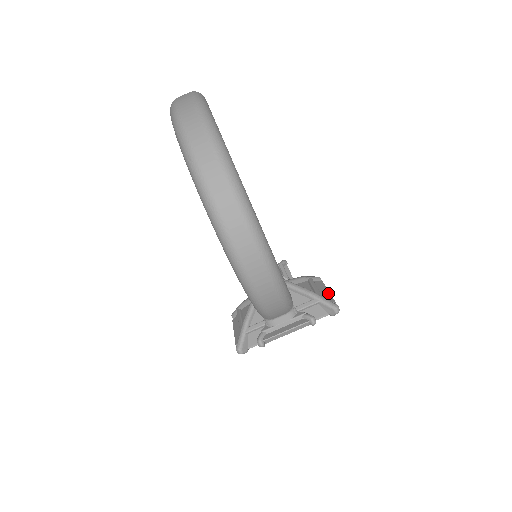
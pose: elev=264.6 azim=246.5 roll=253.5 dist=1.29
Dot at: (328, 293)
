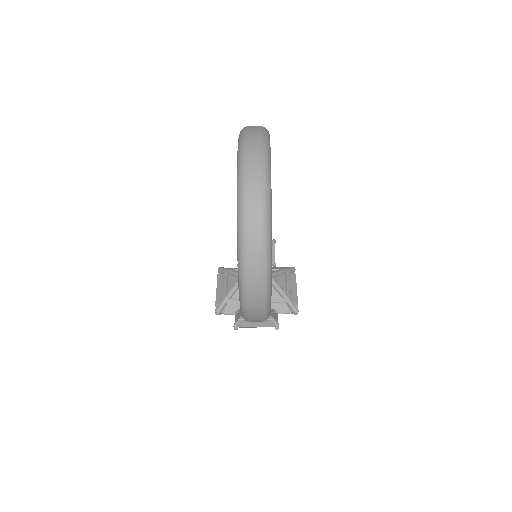
Dot at: (296, 291)
